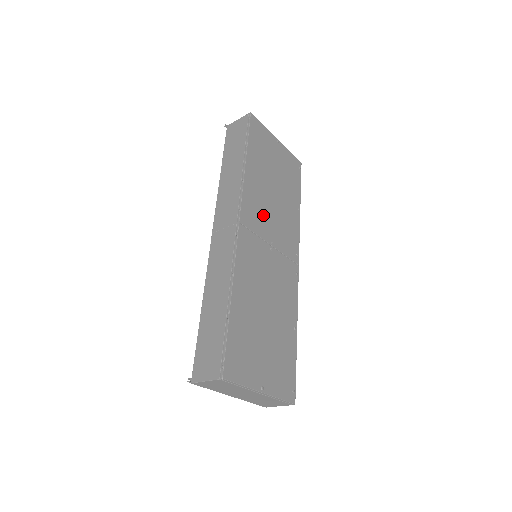
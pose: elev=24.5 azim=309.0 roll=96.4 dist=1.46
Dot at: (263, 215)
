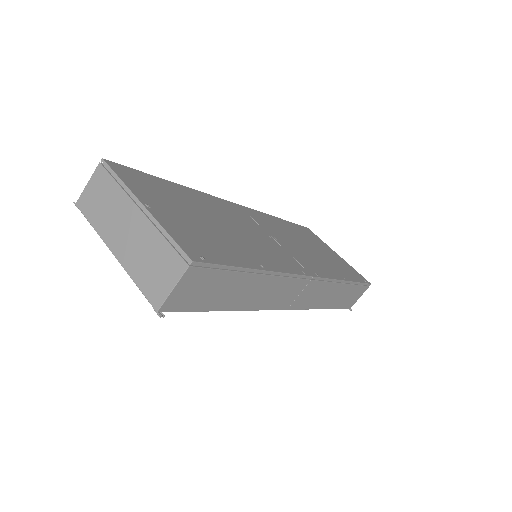
Dot at: (277, 231)
